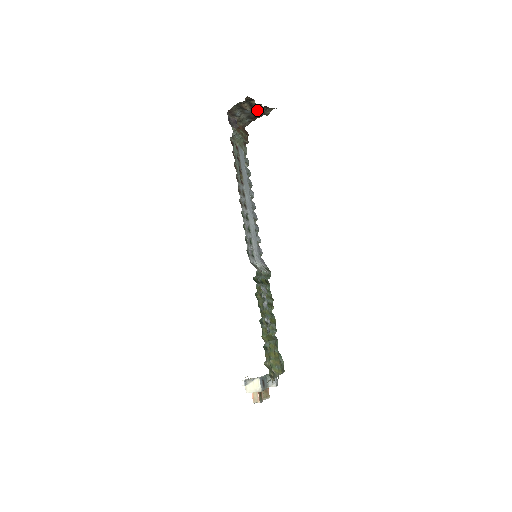
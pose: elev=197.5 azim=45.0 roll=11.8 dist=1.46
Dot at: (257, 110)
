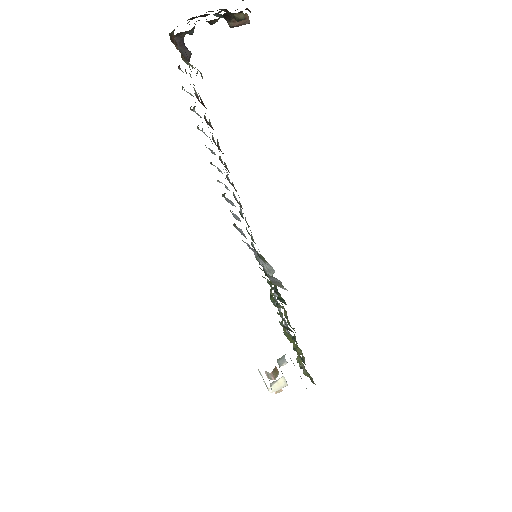
Dot at: (238, 25)
